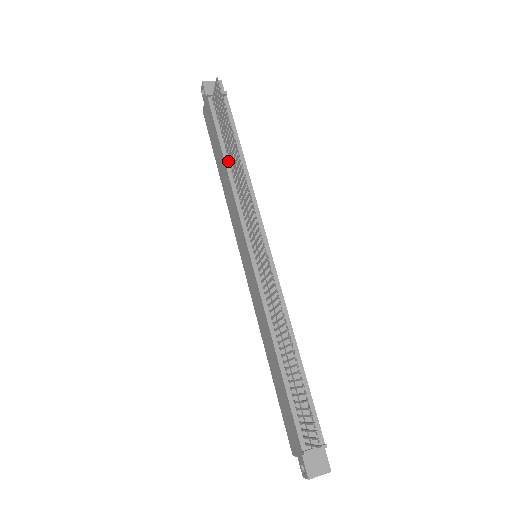
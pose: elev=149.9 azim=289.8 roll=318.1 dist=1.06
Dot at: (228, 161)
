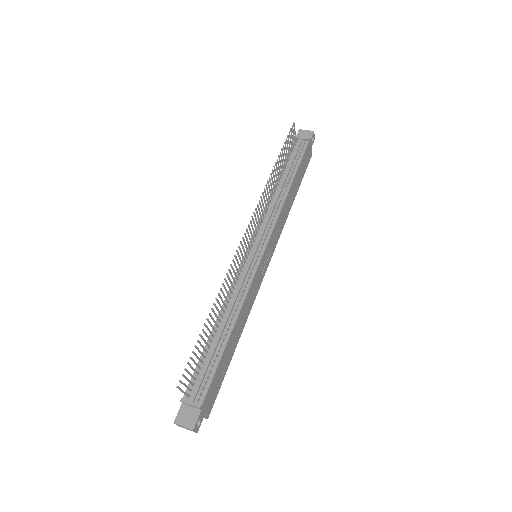
Dot at: (277, 184)
